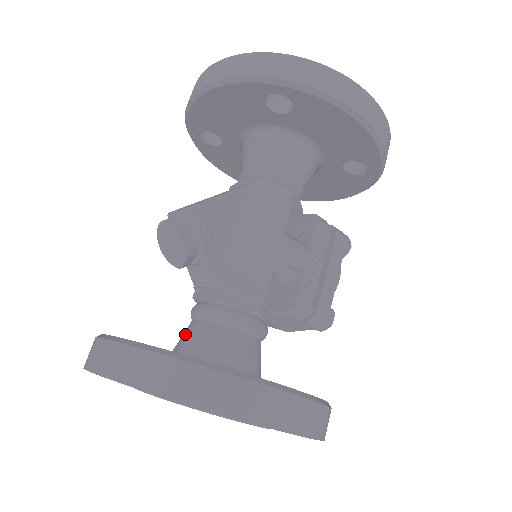
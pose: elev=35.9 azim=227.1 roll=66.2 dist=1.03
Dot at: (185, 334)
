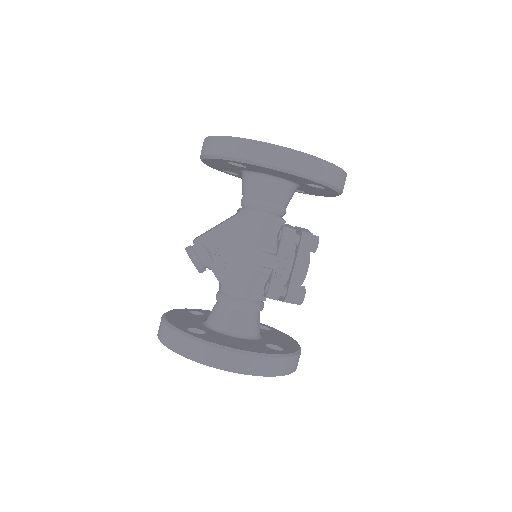
Dot at: (212, 309)
